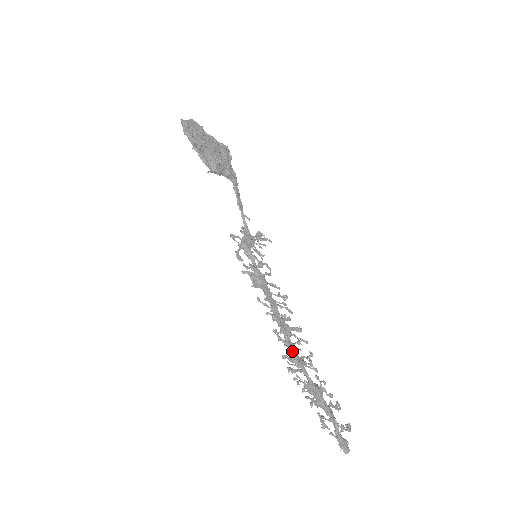
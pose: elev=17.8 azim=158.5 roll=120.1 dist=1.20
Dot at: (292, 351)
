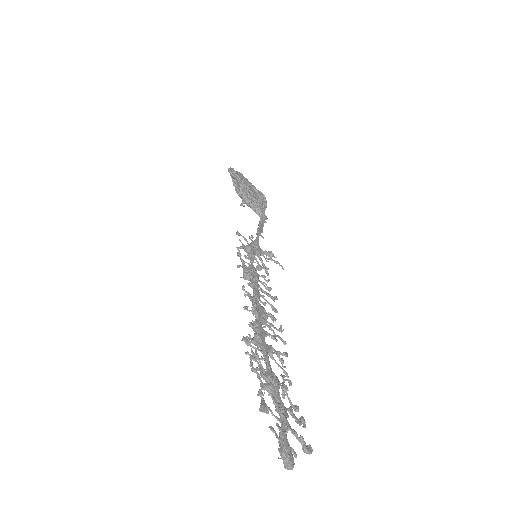
Dot at: occluded
